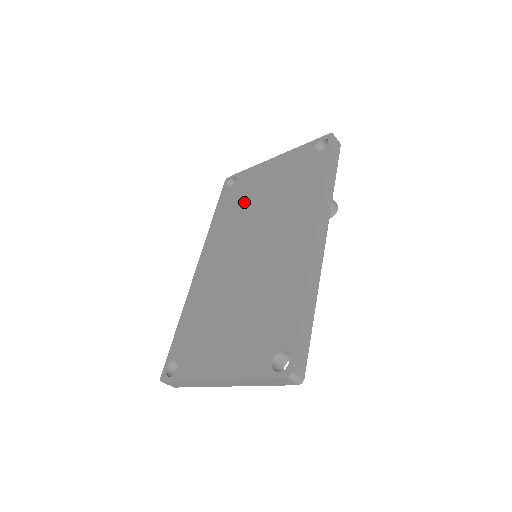
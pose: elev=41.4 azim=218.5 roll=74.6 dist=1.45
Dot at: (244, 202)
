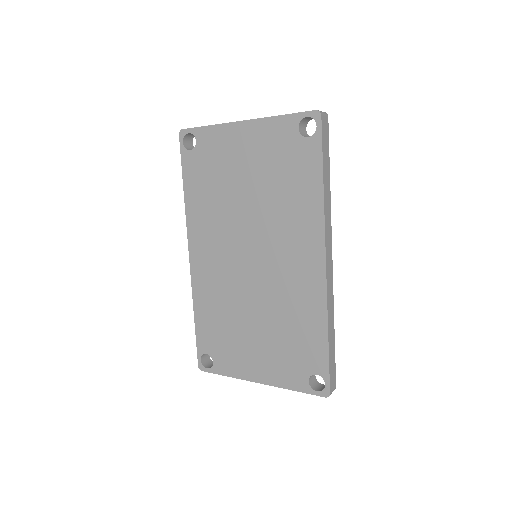
Dot at: (221, 184)
